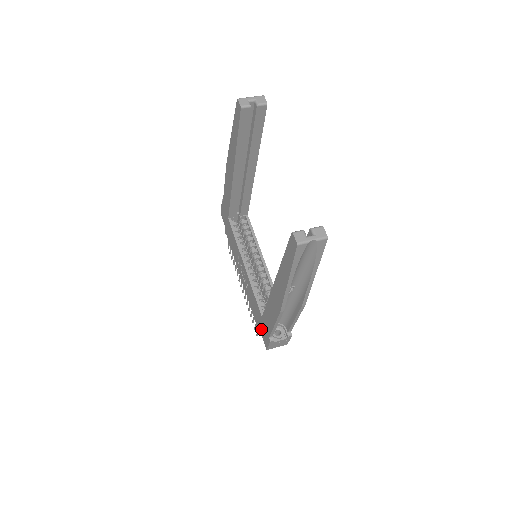
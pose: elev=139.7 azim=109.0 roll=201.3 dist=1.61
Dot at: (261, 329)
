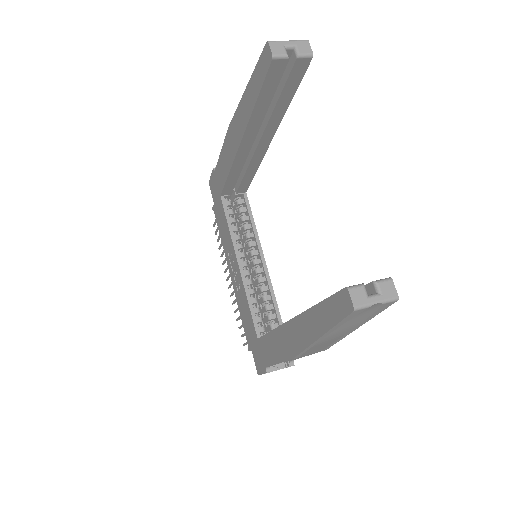
Dot at: (254, 349)
